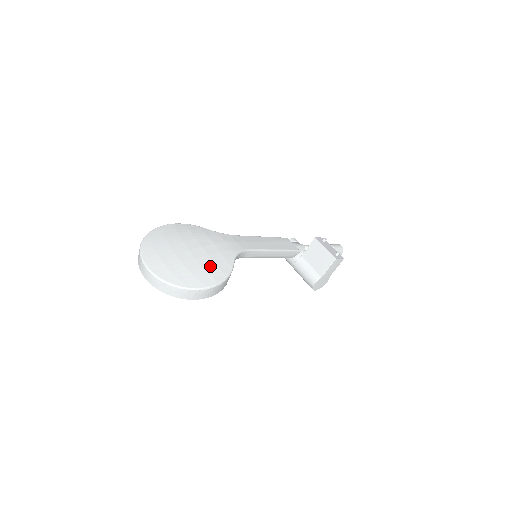
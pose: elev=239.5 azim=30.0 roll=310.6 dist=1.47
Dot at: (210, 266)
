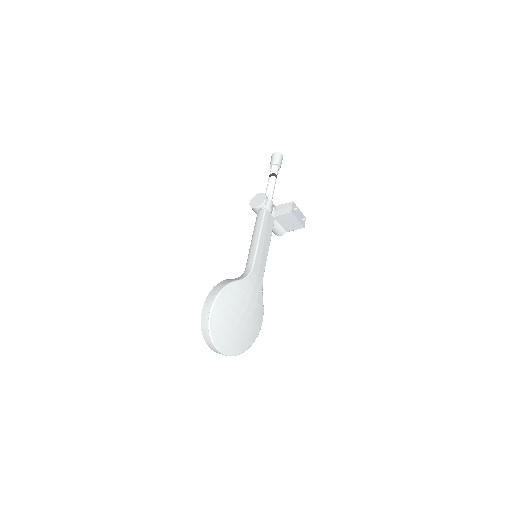
Dot at: (255, 321)
